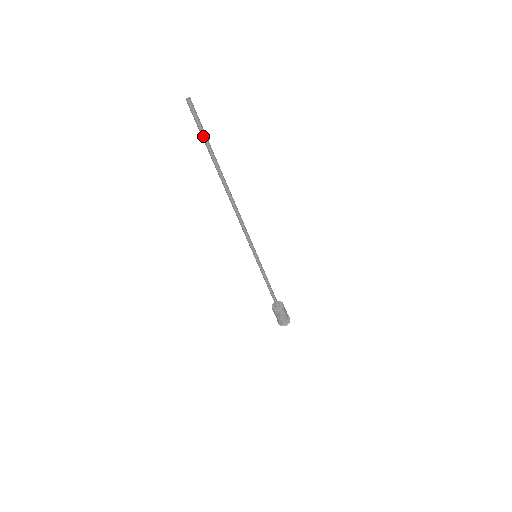
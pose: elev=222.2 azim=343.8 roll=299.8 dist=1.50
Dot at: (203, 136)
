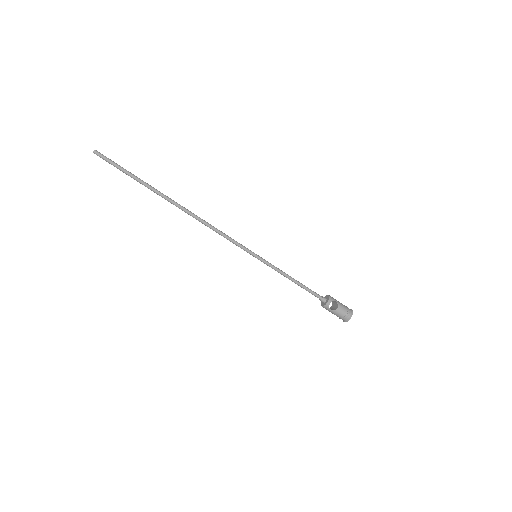
Dot at: (125, 172)
